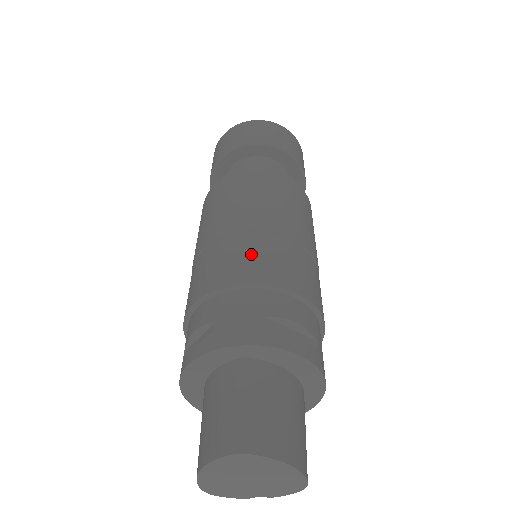
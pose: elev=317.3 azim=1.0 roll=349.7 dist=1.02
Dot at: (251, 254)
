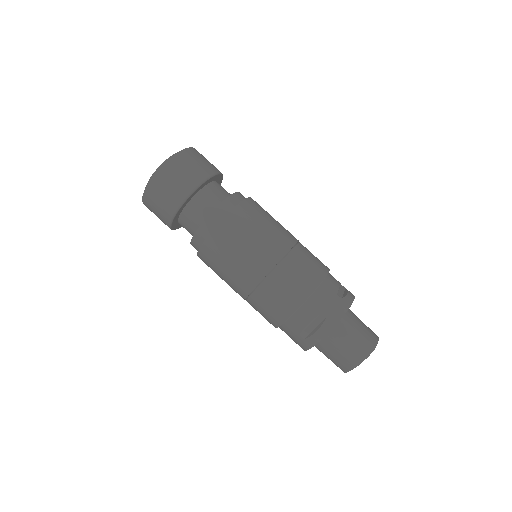
Dot at: (302, 269)
